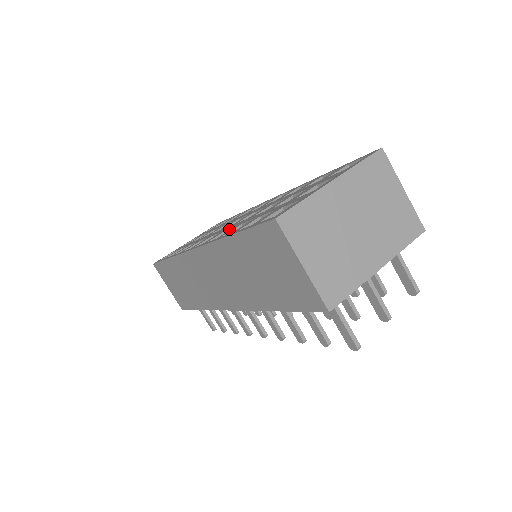
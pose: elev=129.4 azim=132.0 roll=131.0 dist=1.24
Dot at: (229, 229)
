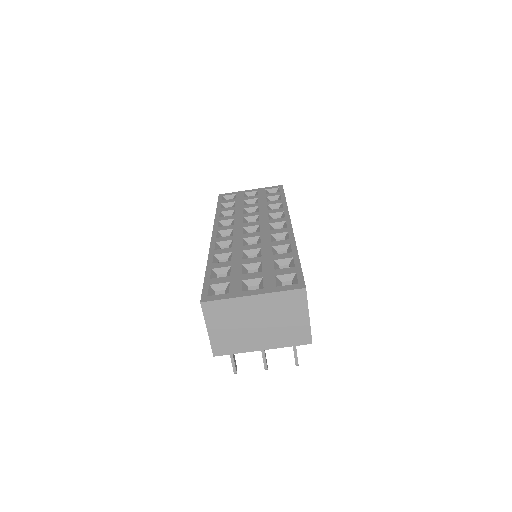
Dot at: (232, 243)
